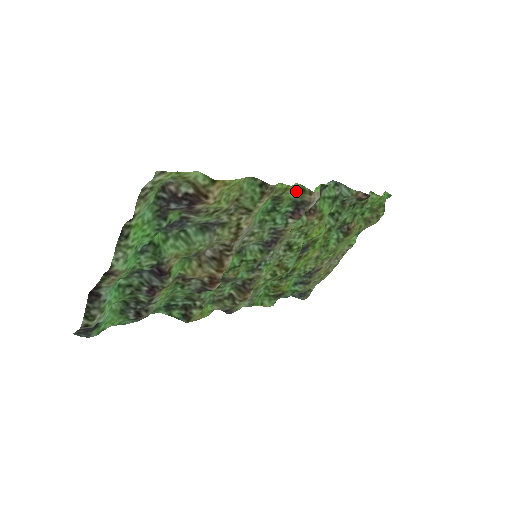
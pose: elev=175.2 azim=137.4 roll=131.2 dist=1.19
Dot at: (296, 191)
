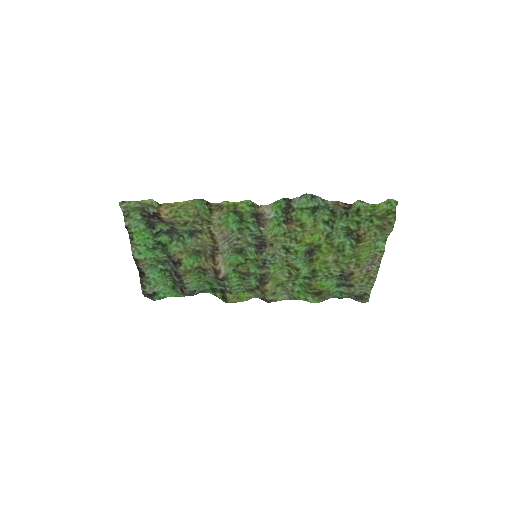
Dot at: (251, 206)
